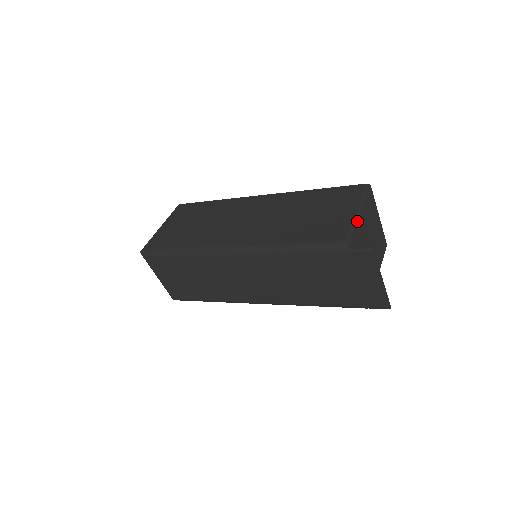
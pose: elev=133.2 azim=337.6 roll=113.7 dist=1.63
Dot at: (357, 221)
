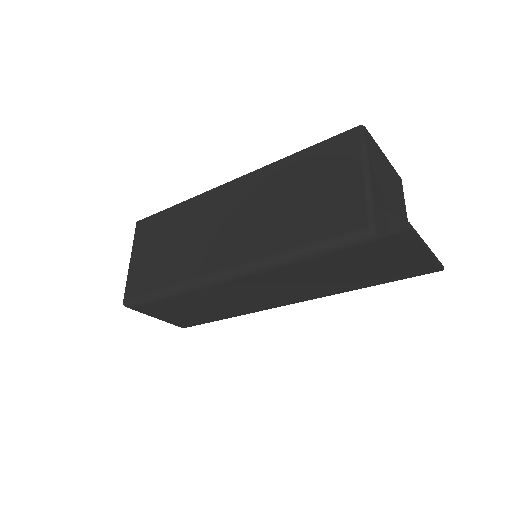
Dot at: (371, 188)
